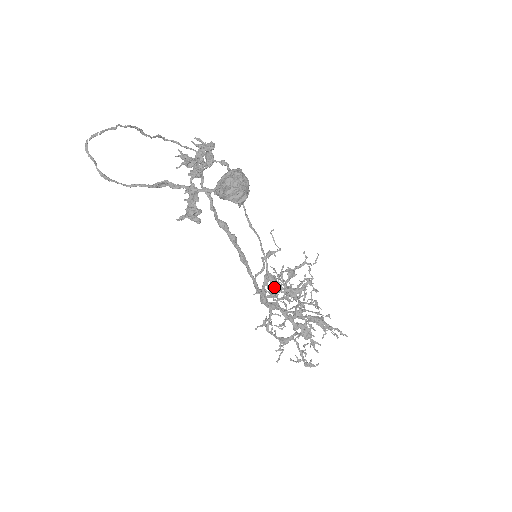
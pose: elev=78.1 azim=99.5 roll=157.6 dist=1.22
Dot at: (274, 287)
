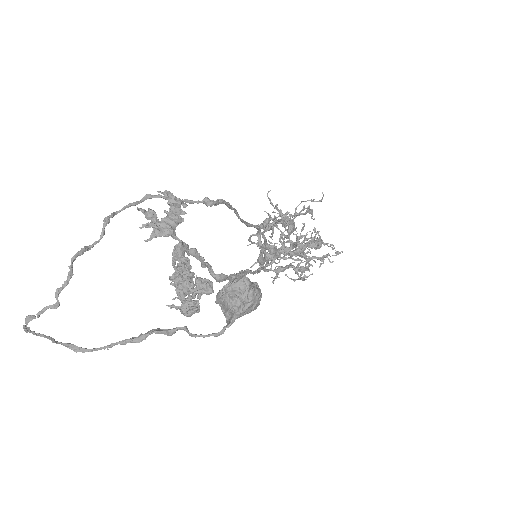
Dot at: occluded
